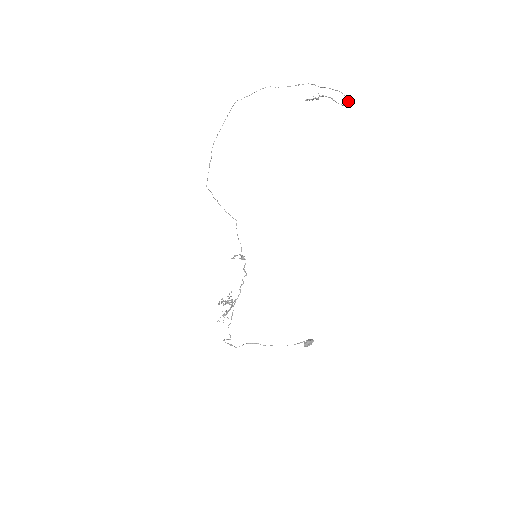
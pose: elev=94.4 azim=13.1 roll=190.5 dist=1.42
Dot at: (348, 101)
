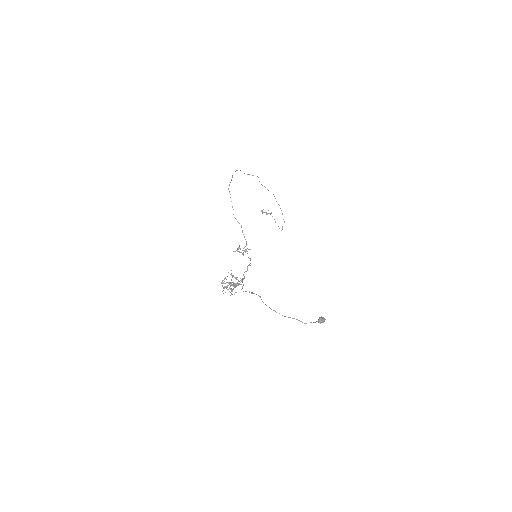
Dot at: occluded
